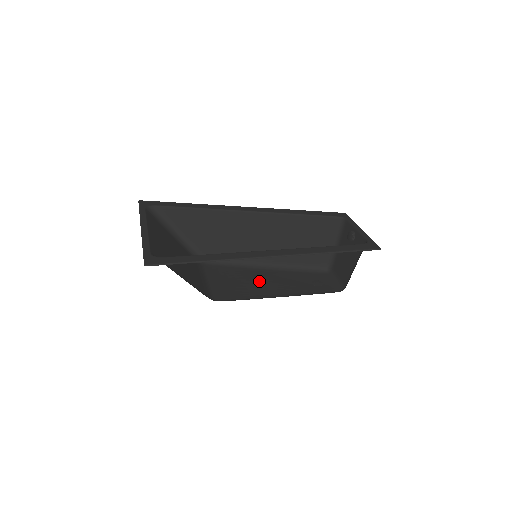
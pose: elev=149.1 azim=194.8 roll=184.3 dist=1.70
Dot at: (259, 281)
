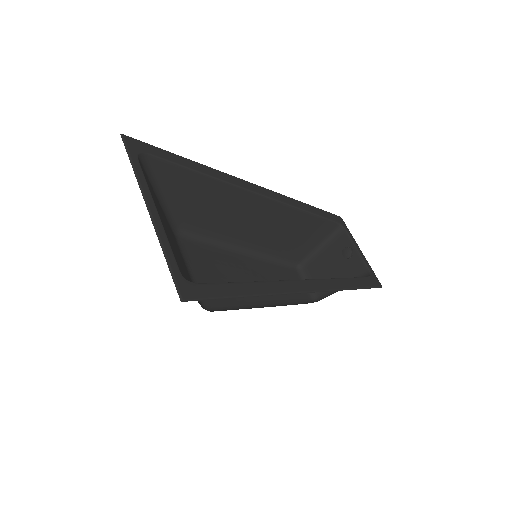
Dot at: (240, 276)
